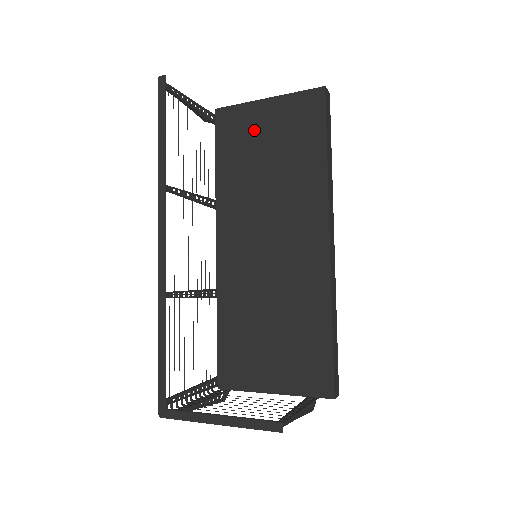
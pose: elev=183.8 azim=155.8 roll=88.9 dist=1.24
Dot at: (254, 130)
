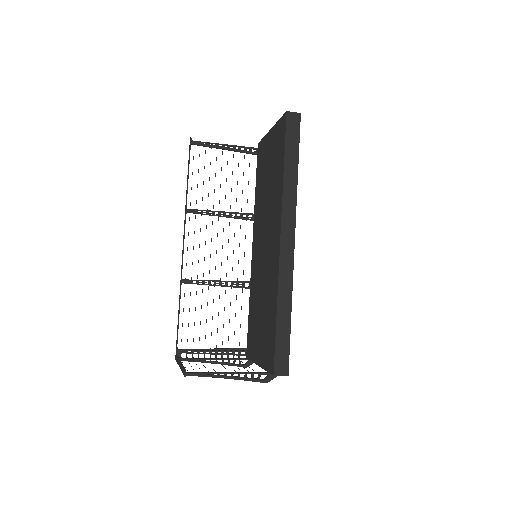
Dot at: (266, 156)
